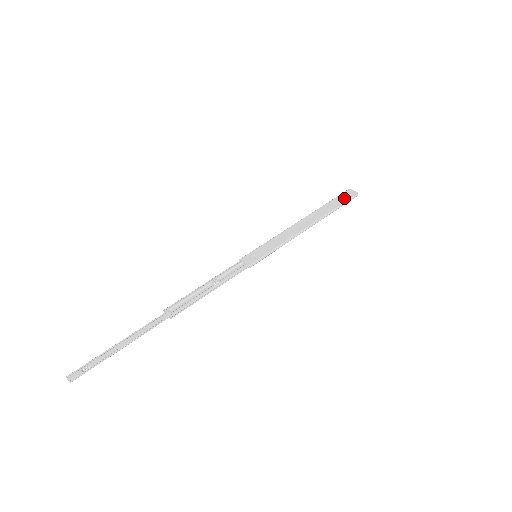
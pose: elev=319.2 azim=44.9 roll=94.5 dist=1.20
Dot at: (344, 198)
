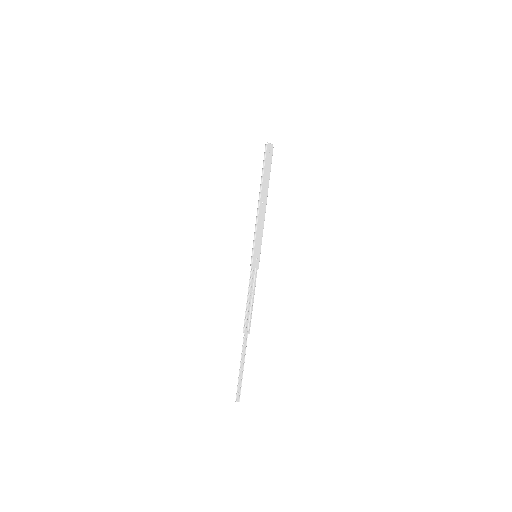
Dot at: (270, 158)
